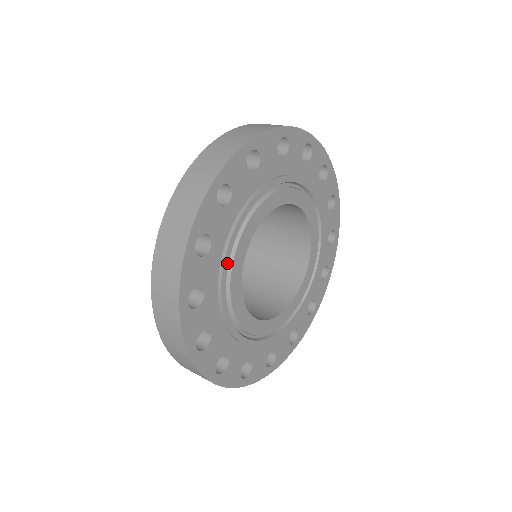
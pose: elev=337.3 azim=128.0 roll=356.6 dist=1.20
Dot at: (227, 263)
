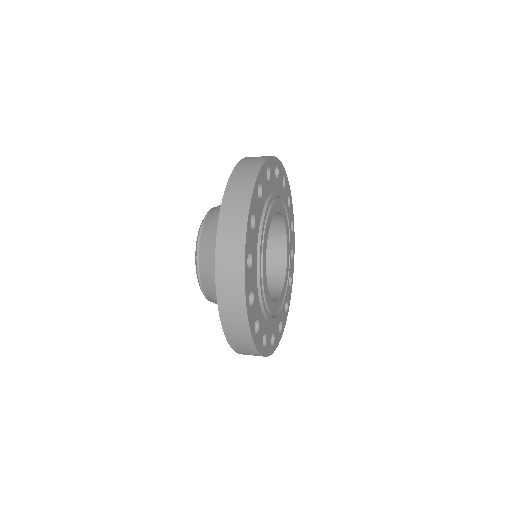
Dot at: (271, 200)
